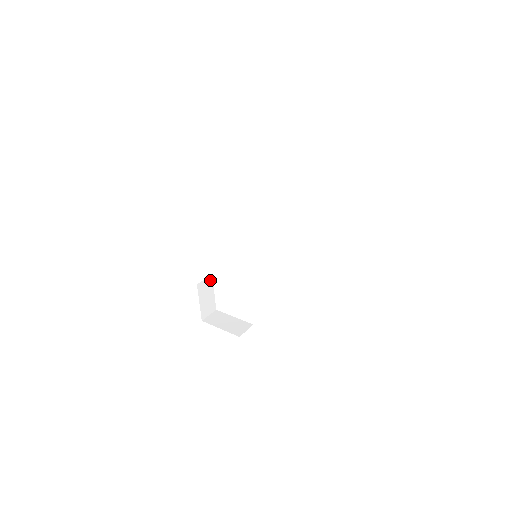
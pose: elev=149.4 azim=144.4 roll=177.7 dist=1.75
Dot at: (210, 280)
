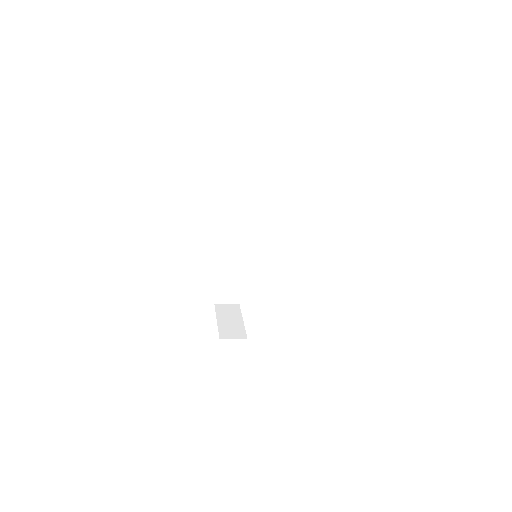
Dot at: (240, 267)
